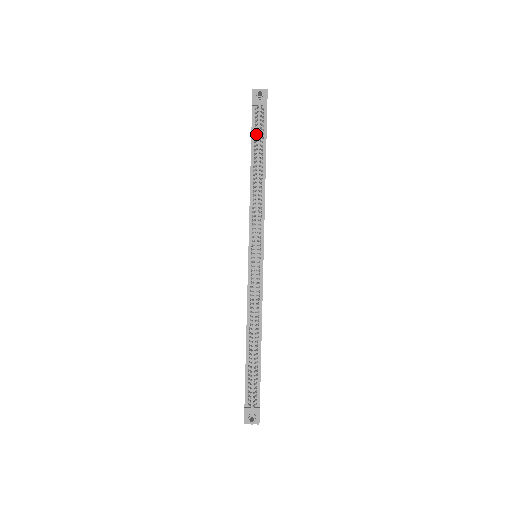
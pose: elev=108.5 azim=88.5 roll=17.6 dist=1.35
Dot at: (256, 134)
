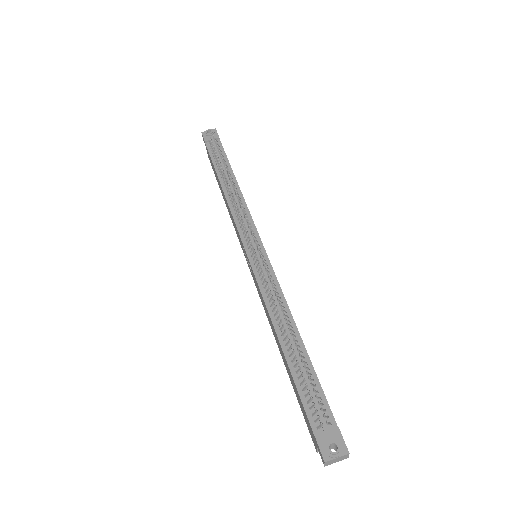
Dot at: (216, 159)
